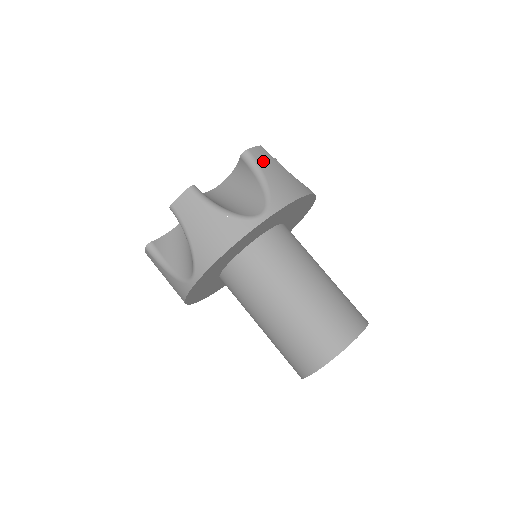
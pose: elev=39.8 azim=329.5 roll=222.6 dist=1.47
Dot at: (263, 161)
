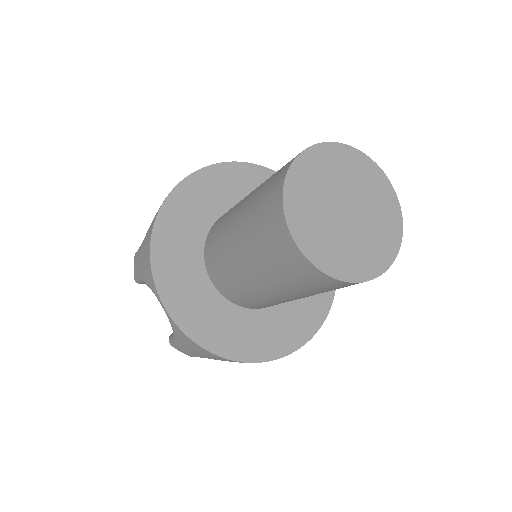
Dot at: occluded
